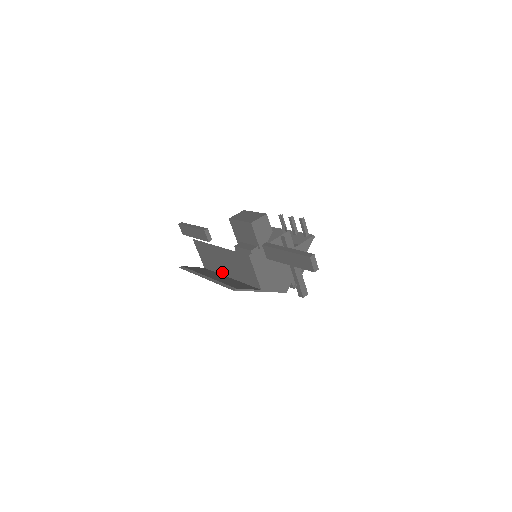
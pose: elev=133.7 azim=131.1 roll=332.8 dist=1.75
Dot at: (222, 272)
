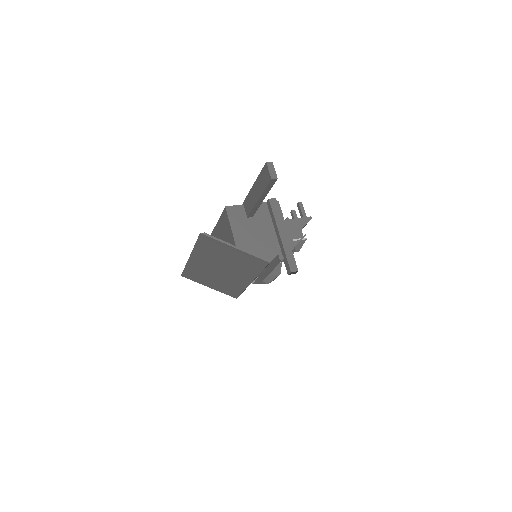
Dot at: occluded
